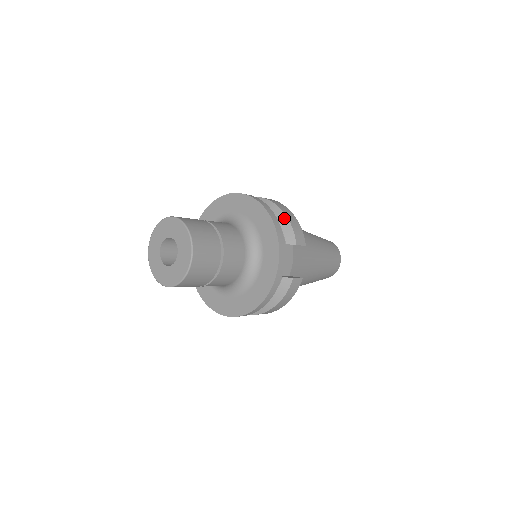
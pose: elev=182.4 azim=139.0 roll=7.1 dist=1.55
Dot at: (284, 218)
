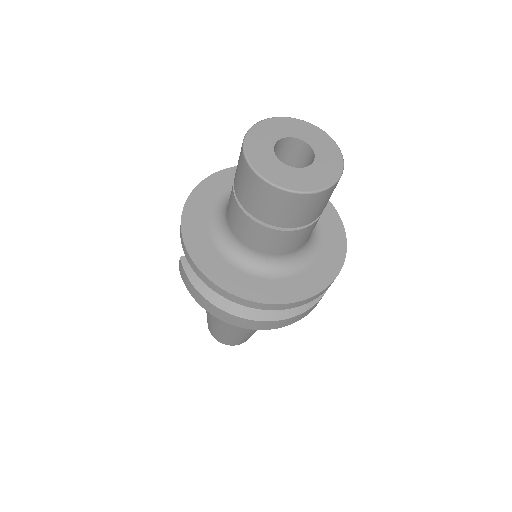
Dot at: occluded
